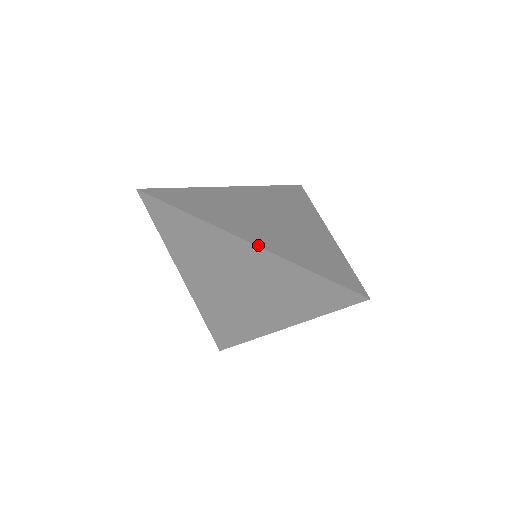
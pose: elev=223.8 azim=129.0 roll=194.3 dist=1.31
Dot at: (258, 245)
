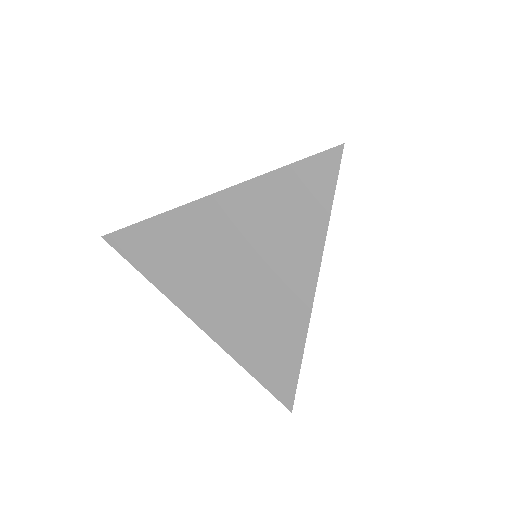
Dot at: (216, 193)
